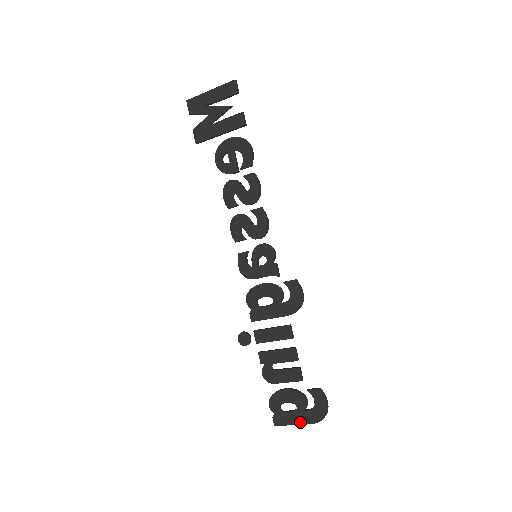
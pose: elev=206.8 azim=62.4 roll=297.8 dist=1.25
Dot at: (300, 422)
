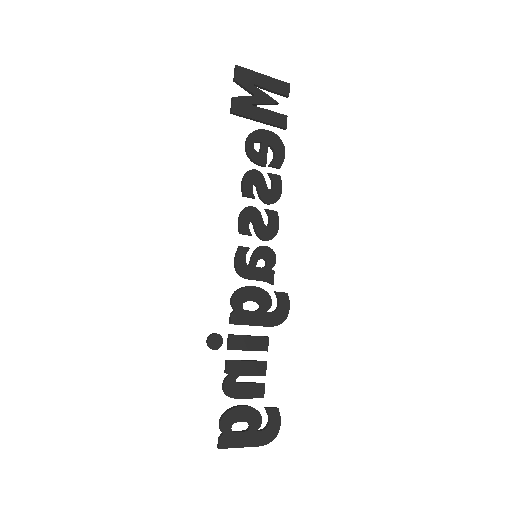
Dot at: (249, 444)
